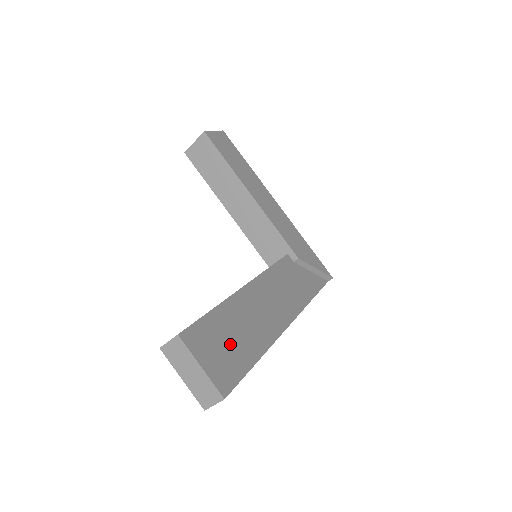
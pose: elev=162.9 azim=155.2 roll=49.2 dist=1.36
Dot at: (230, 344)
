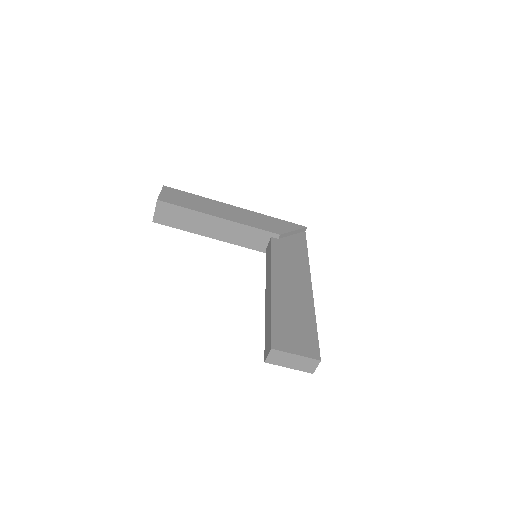
Dot at: (296, 328)
